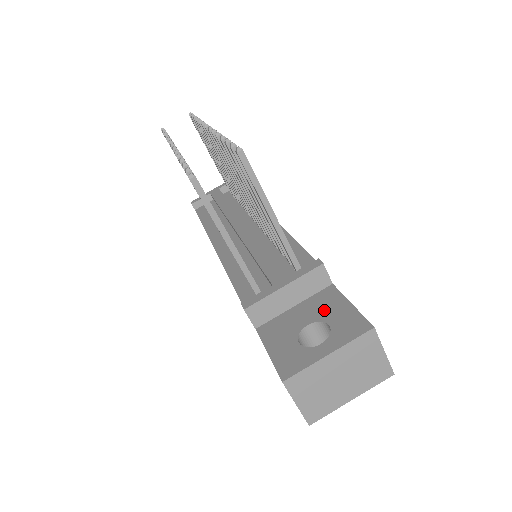
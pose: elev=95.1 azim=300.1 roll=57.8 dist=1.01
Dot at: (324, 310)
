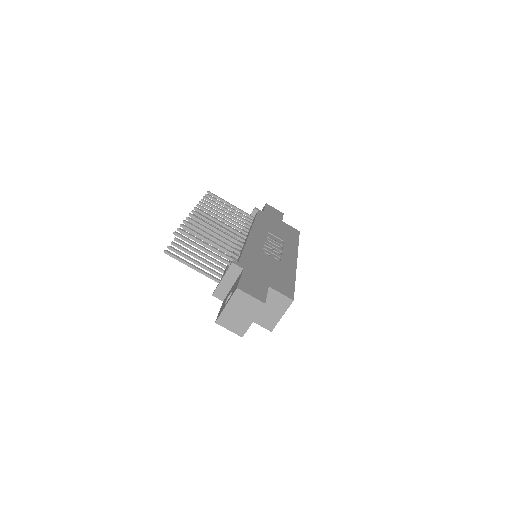
Dot at: (235, 284)
